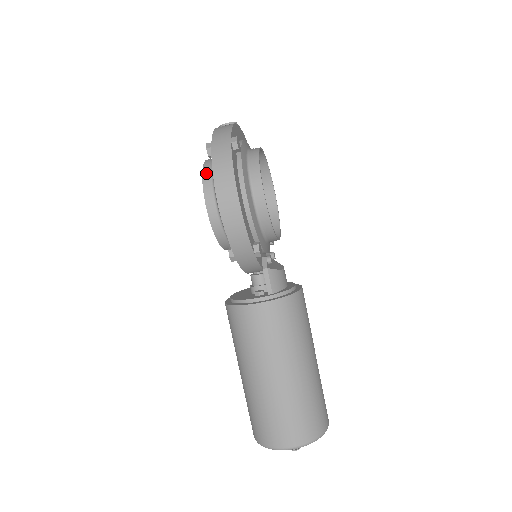
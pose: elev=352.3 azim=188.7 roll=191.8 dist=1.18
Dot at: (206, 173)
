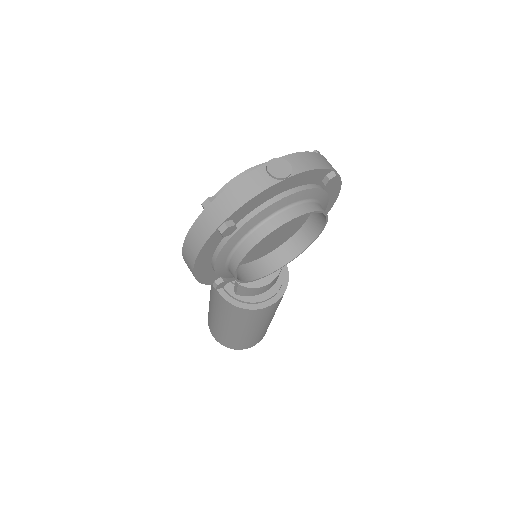
Dot at: occluded
